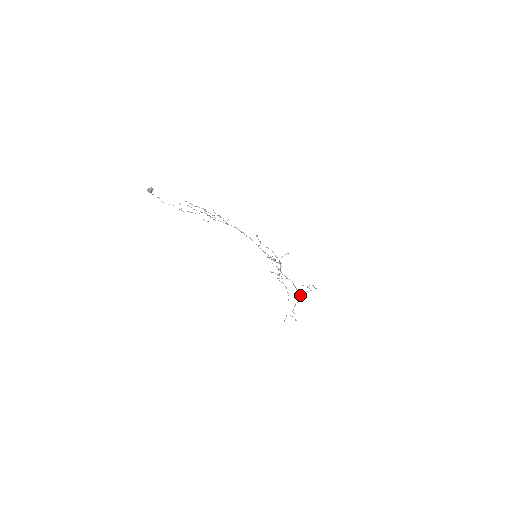
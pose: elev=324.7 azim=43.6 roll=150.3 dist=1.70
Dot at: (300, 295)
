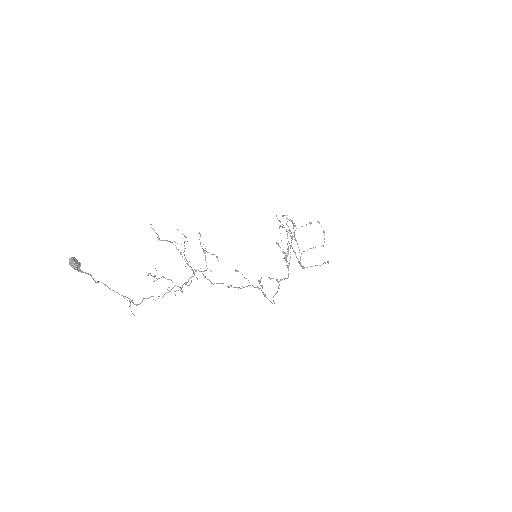
Dot at: (303, 267)
